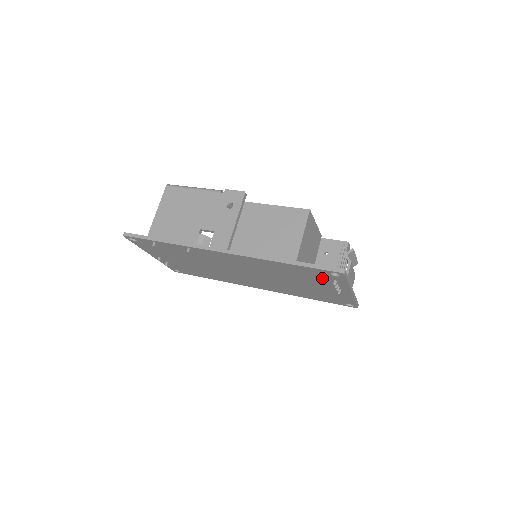
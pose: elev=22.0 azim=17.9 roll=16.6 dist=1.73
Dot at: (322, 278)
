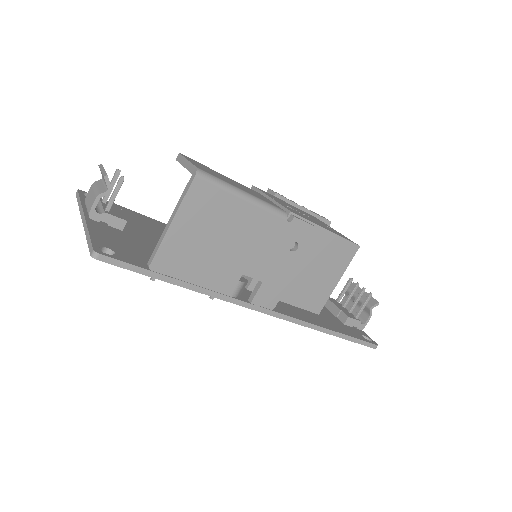
Dot at: occluded
